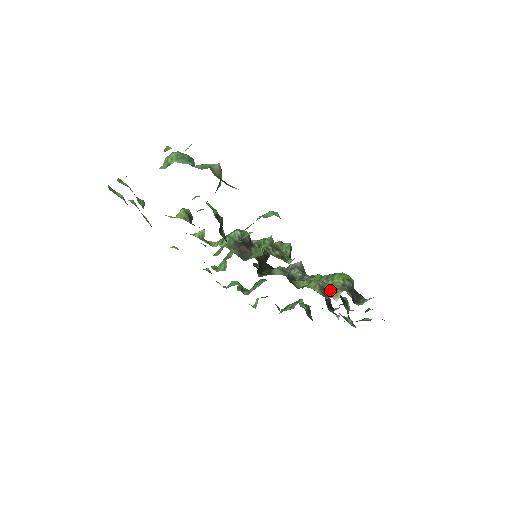
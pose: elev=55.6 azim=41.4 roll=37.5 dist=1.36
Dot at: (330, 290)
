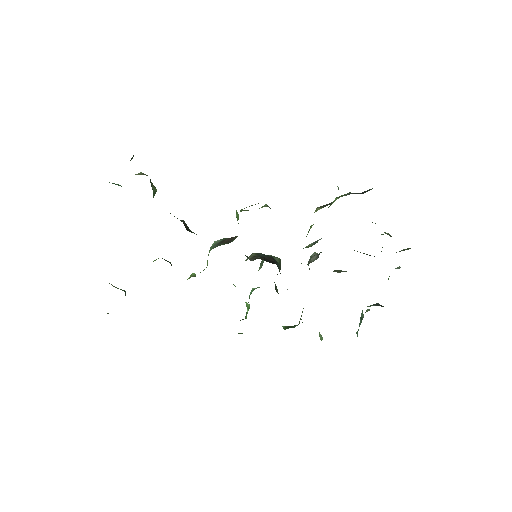
Dot at: occluded
